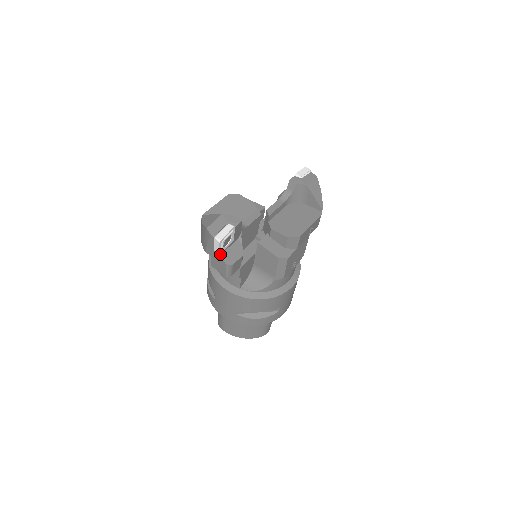
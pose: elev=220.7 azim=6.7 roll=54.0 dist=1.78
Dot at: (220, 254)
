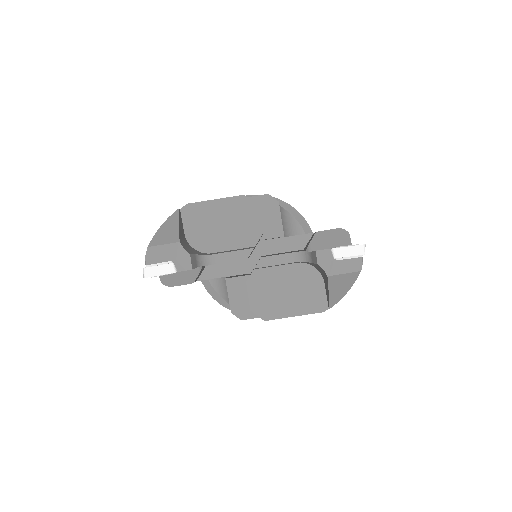
Dot at: occluded
